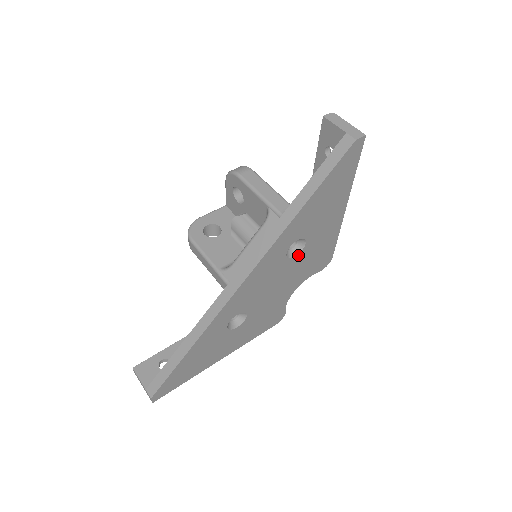
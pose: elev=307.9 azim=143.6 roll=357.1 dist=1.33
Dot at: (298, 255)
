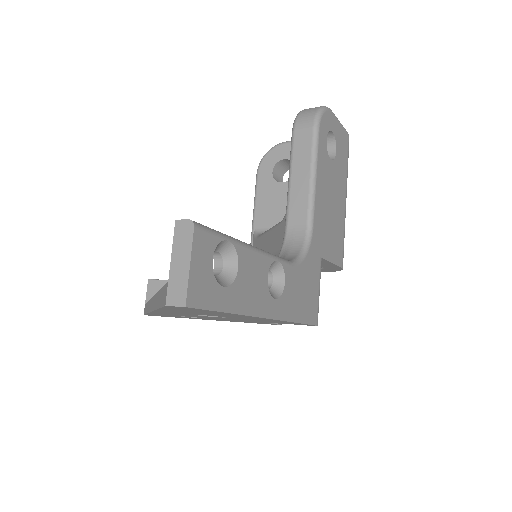
Dot at: (225, 317)
